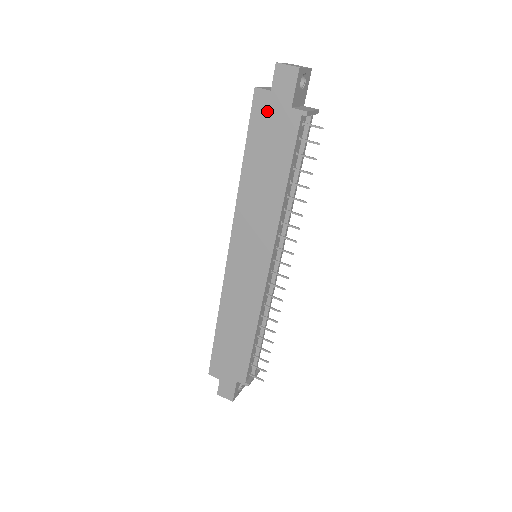
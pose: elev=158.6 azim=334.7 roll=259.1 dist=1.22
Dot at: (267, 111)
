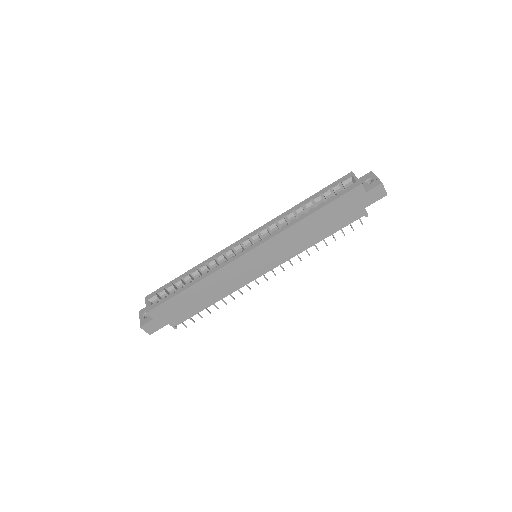
Dot at: (354, 200)
